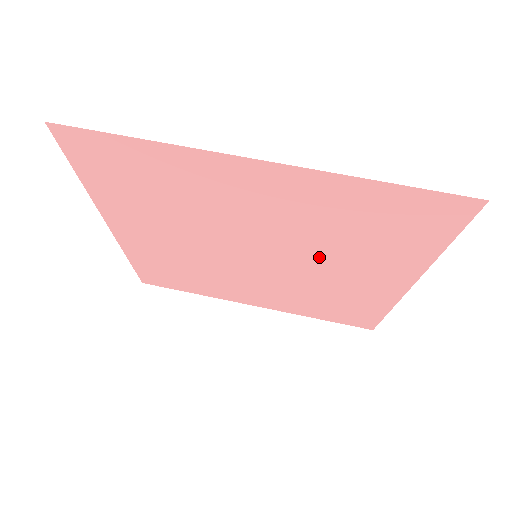
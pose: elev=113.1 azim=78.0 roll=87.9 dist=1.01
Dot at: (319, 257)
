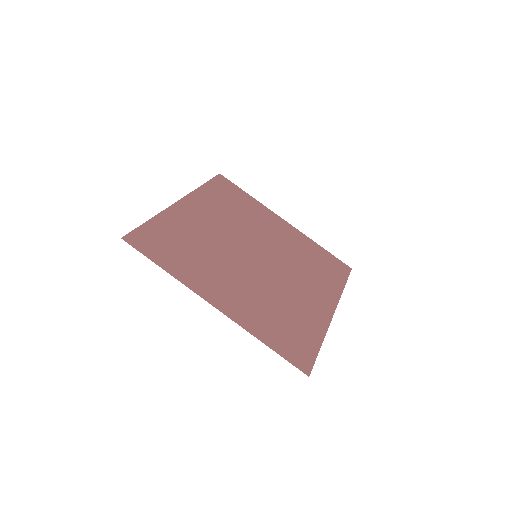
Dot at: (282, 285)
